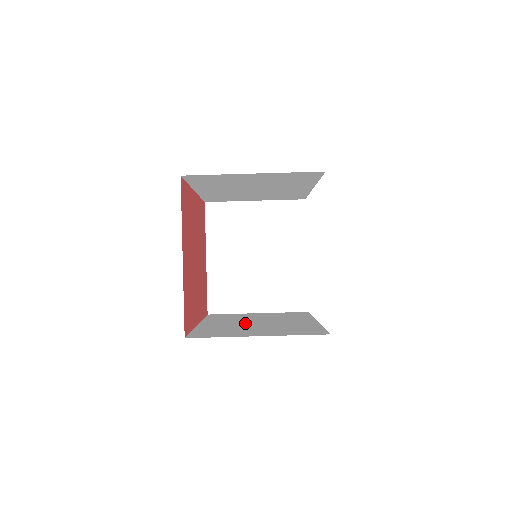
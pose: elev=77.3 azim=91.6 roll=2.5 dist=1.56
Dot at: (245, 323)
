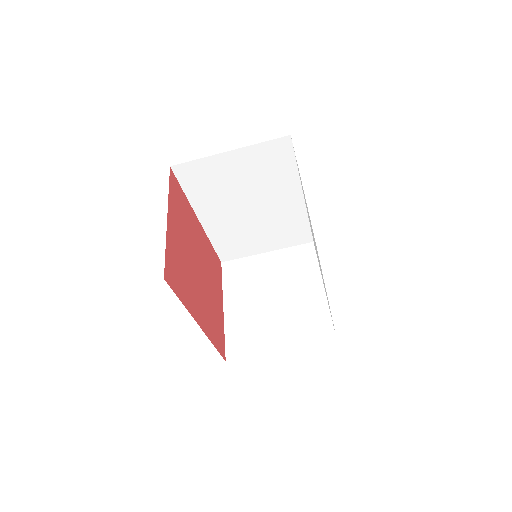
Dot at: occluded
